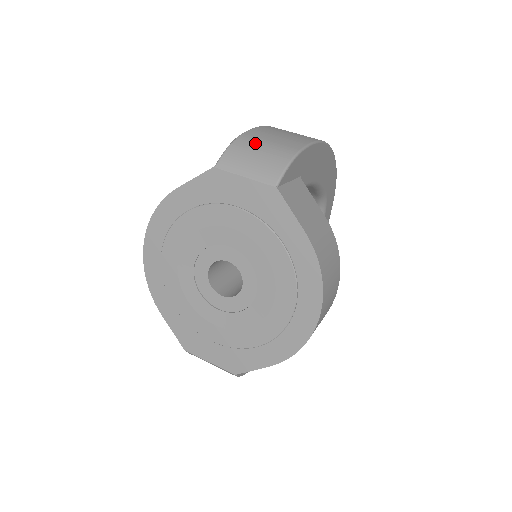
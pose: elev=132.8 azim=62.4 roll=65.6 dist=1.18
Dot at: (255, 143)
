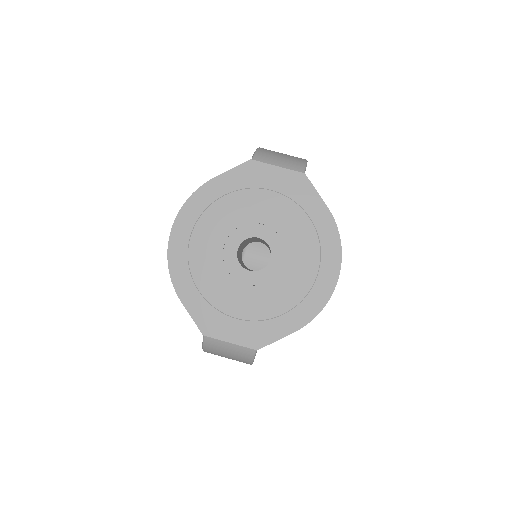
Dot at: (274, 151)
